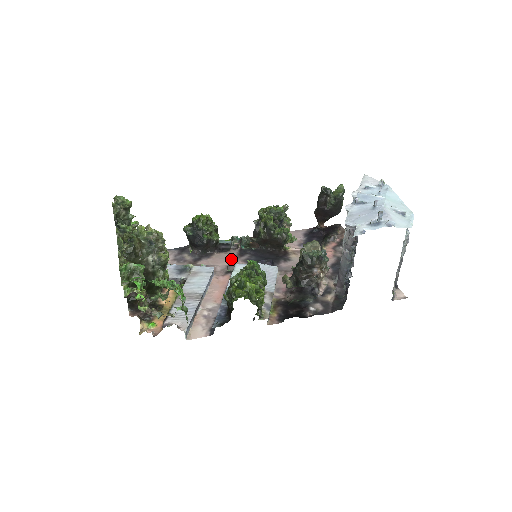
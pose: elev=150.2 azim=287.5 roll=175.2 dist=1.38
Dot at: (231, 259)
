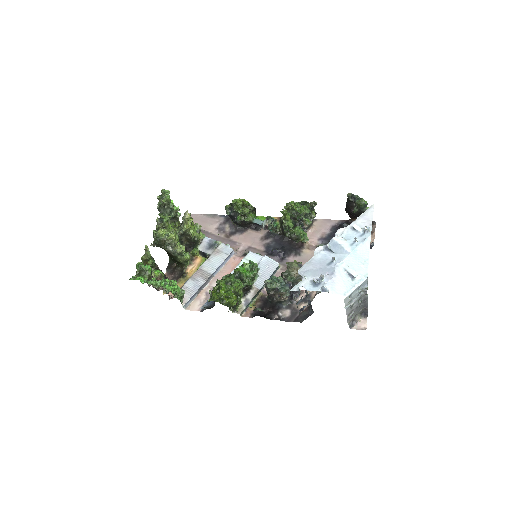
Dot at: (256, 240)
